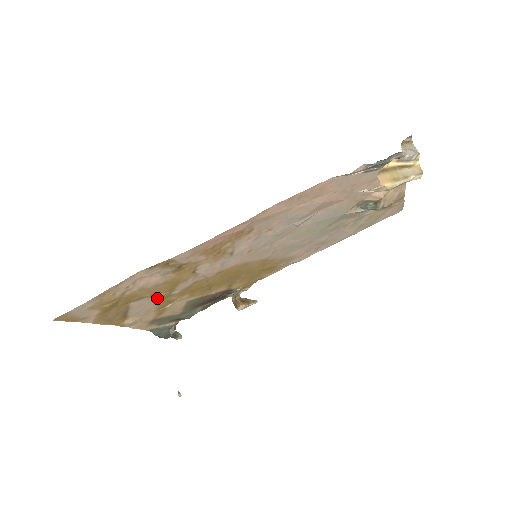
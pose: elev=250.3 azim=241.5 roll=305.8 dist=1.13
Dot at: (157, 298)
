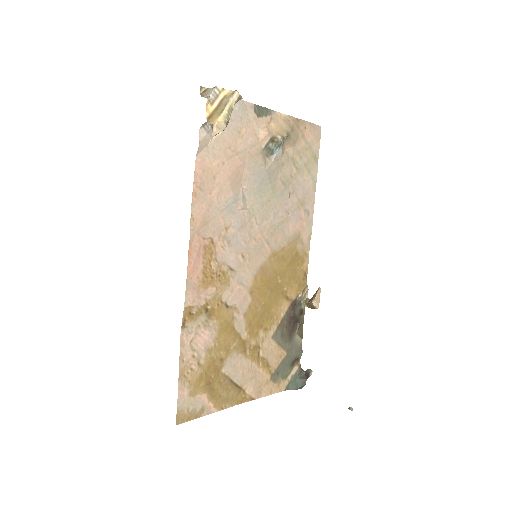
Dot at: (238, 352)
